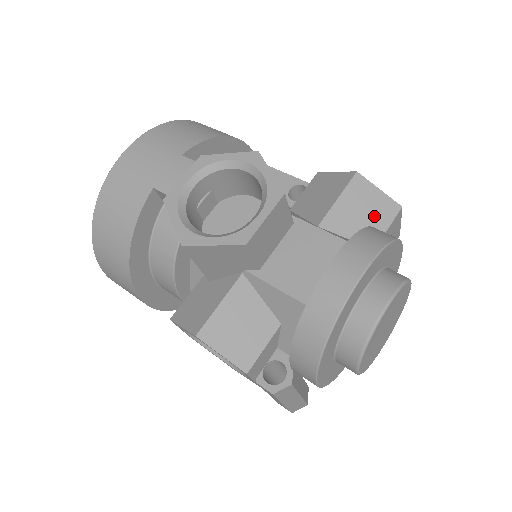
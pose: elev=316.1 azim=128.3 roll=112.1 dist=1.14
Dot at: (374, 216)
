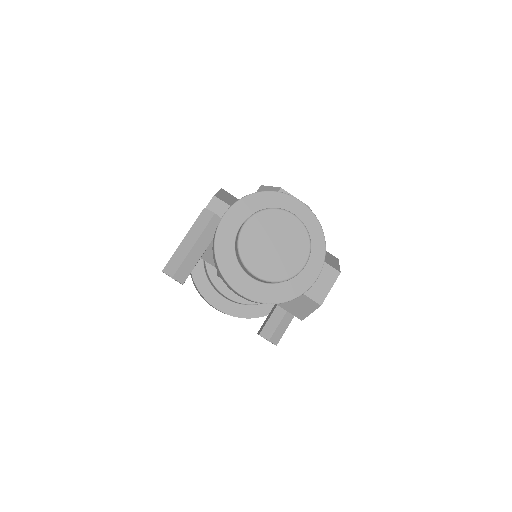
Dot at: (325, 258)
